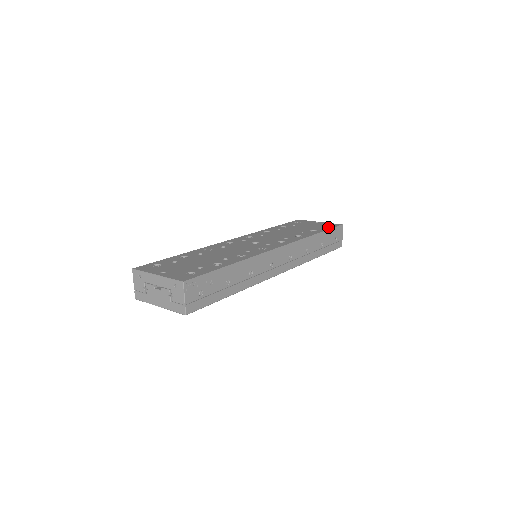
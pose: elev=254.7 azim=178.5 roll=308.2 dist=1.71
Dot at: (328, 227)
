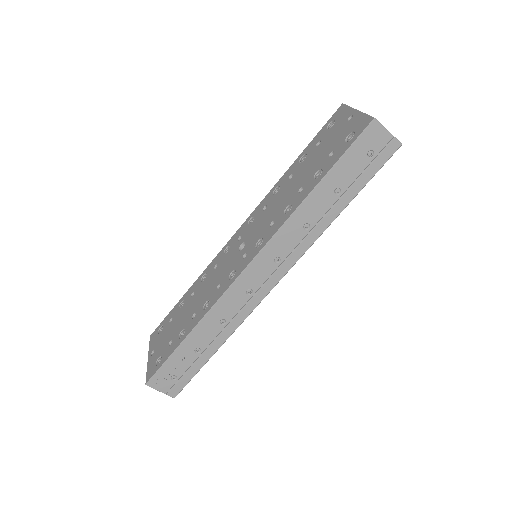
Dot at: (344, 146)
